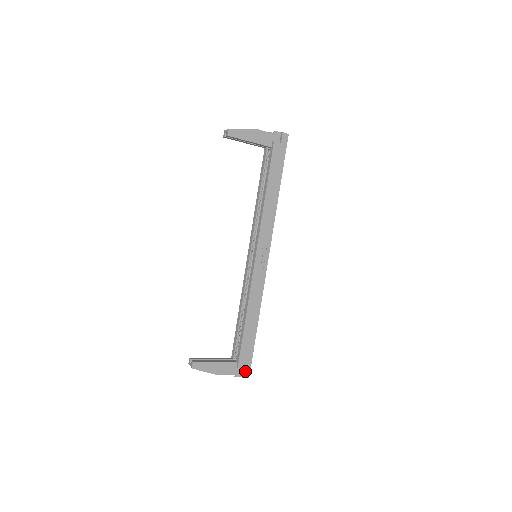
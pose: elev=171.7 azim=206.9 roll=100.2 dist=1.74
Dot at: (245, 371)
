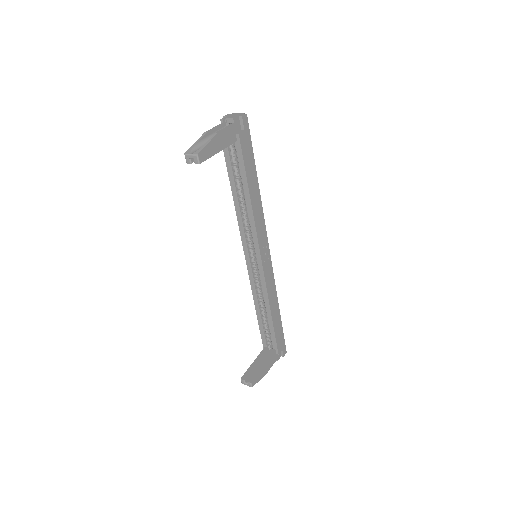
Dot at: (283, 351)
